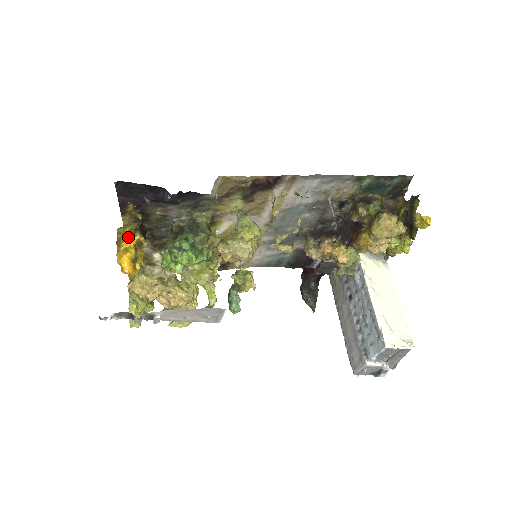
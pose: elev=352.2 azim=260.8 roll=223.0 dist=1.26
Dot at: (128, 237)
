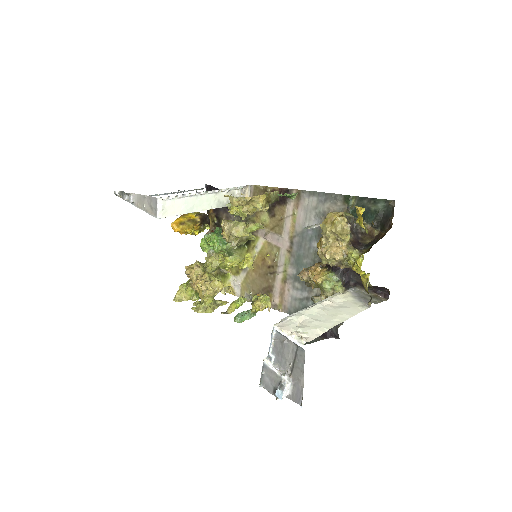
Dot at: (192, 215)
